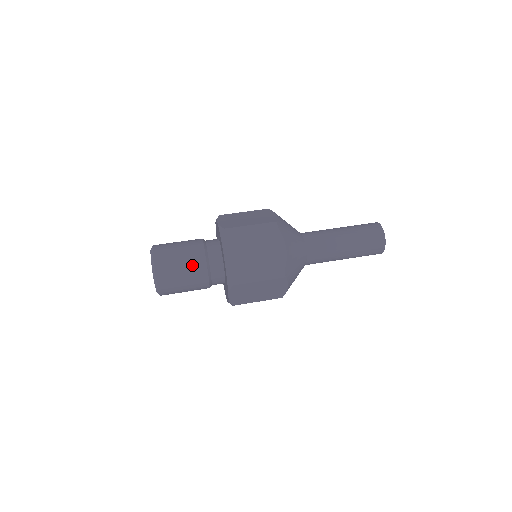
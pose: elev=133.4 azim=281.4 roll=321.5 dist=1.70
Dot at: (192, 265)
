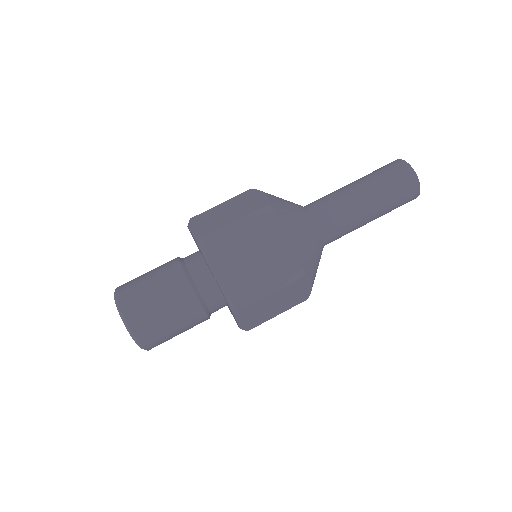
Dot at: (175, 300)
